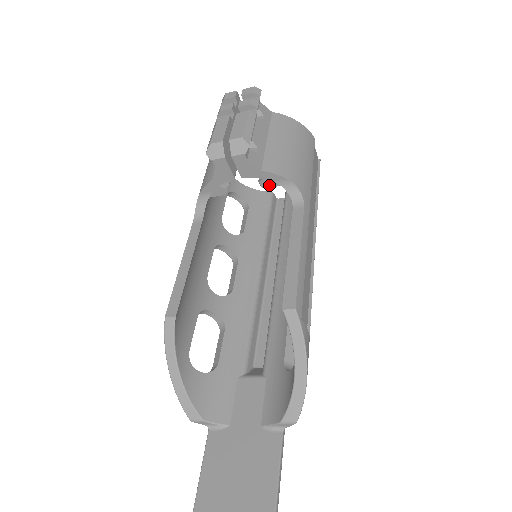
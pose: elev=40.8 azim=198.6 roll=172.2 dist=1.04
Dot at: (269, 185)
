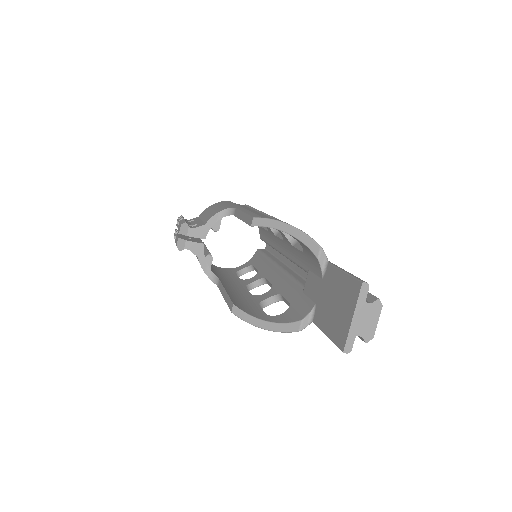
Dot at: (218, 226)
